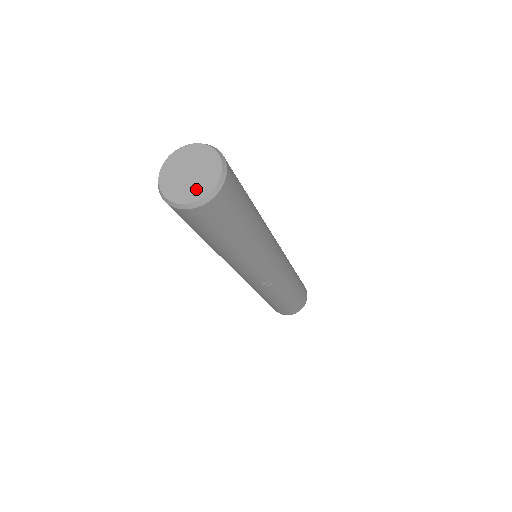
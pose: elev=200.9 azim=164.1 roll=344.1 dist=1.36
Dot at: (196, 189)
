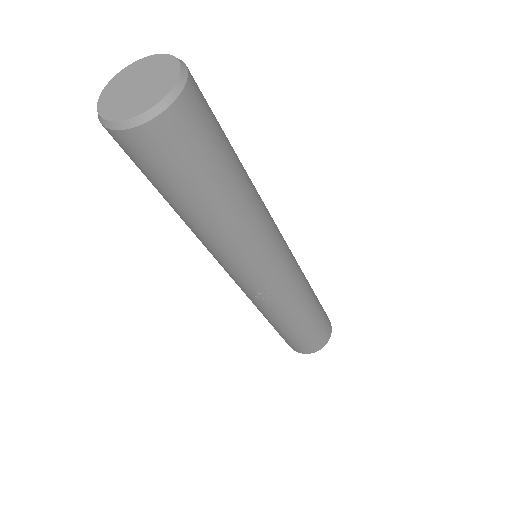
Dot at: (135, 104)
